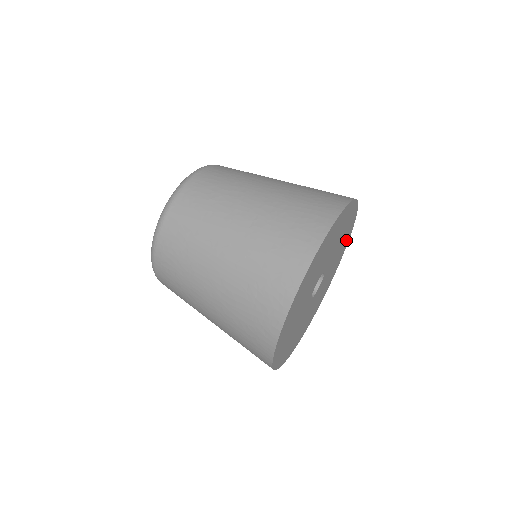
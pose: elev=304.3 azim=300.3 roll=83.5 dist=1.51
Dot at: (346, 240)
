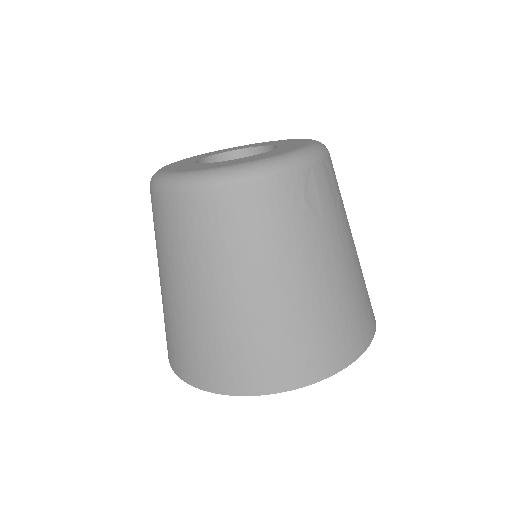
Dot at: occluded
